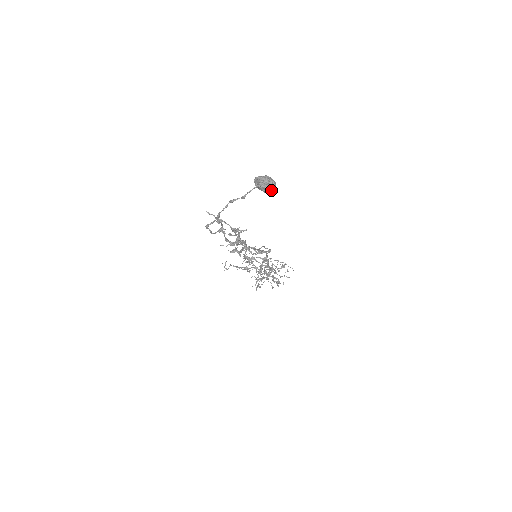
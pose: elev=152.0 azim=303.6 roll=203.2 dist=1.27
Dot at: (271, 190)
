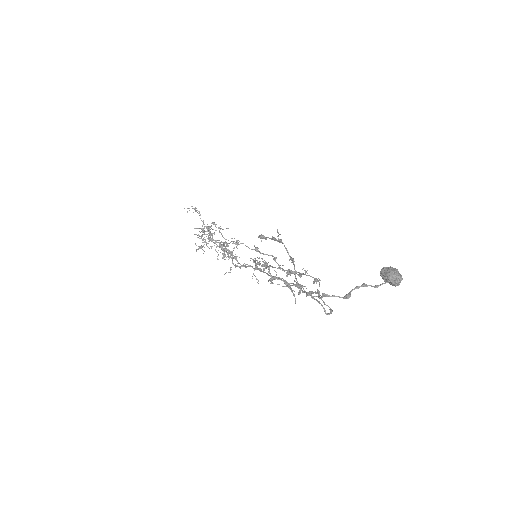
Dot at: occluded
